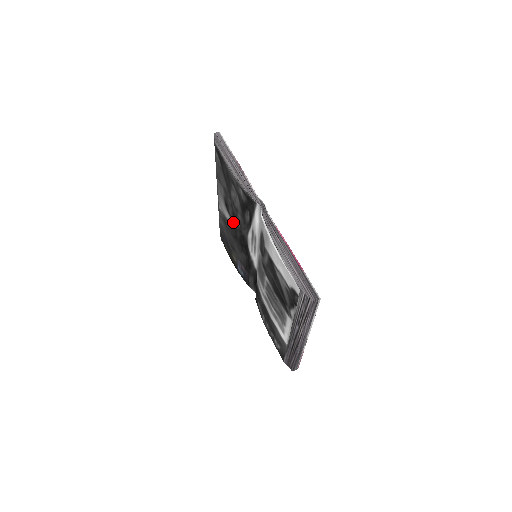
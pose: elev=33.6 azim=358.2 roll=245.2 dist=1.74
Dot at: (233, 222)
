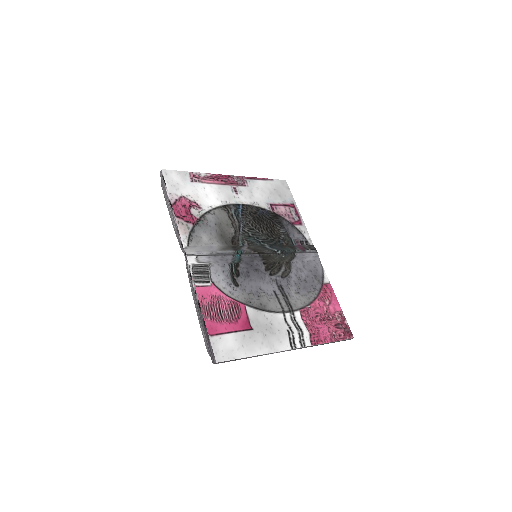
Dot at: occluded
